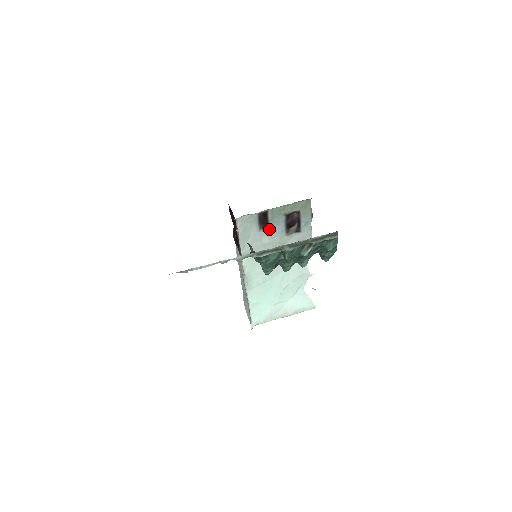
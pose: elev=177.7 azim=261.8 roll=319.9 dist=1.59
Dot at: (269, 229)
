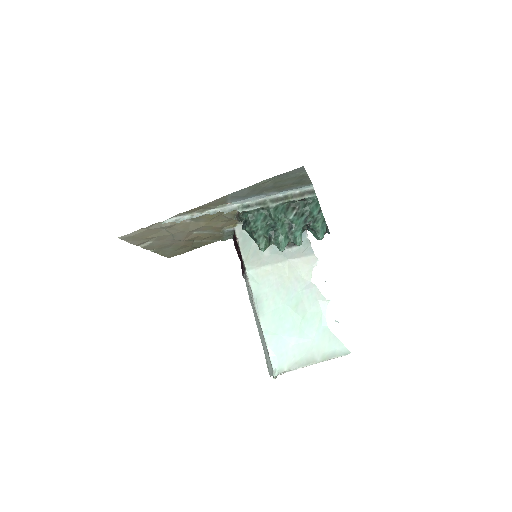
Dot at: occluded
